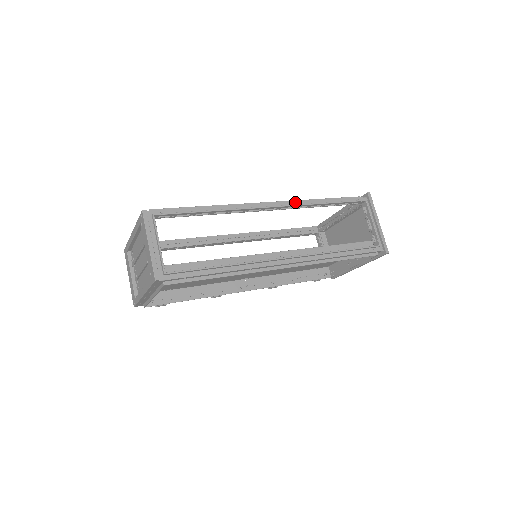
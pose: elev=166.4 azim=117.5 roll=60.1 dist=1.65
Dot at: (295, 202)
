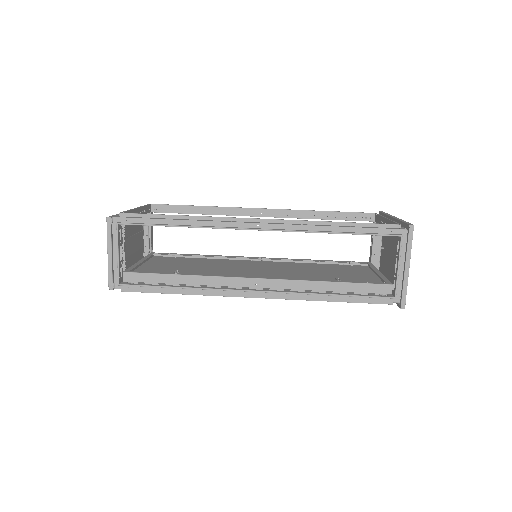
Dot at: (293, 225)
